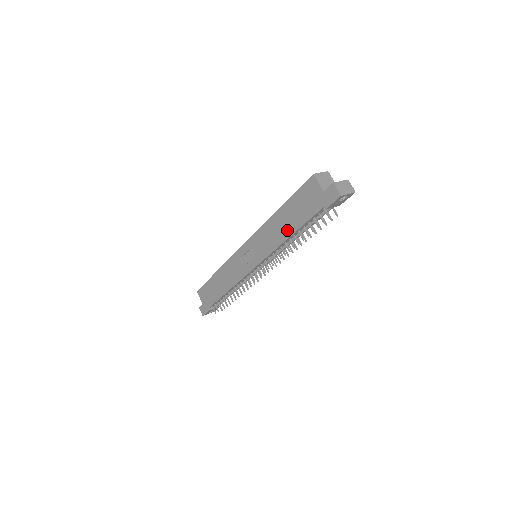
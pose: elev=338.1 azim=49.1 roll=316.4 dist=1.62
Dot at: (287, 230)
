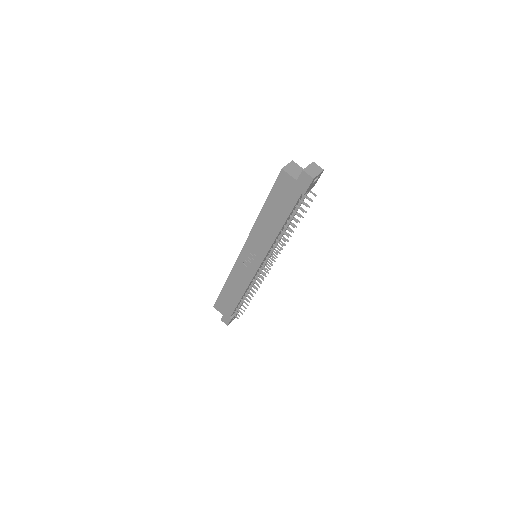
Dot at: (276, 224)
